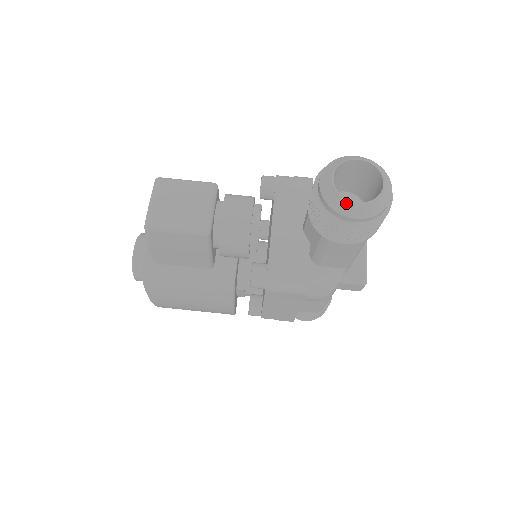
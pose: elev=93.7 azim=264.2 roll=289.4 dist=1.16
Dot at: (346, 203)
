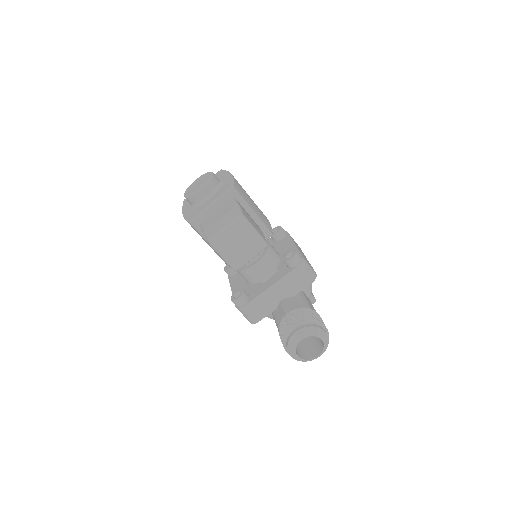
Dot at: (294, 352)
